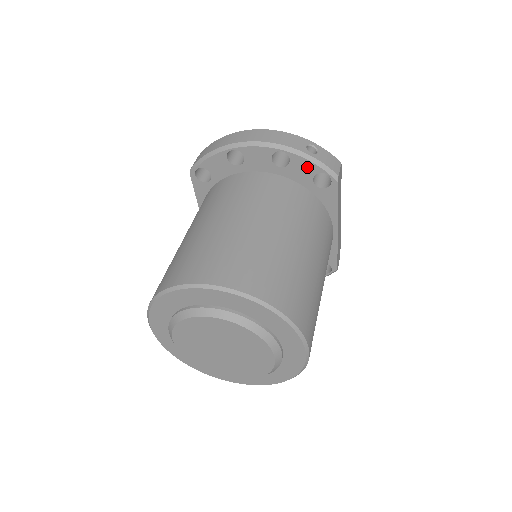
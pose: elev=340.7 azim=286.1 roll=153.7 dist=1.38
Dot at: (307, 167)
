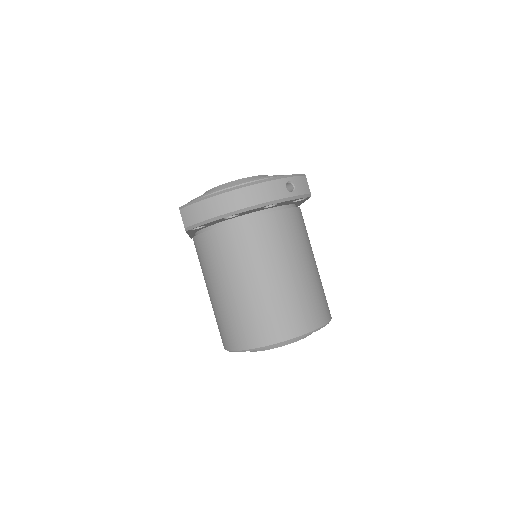
Dot at: (290, 201)
